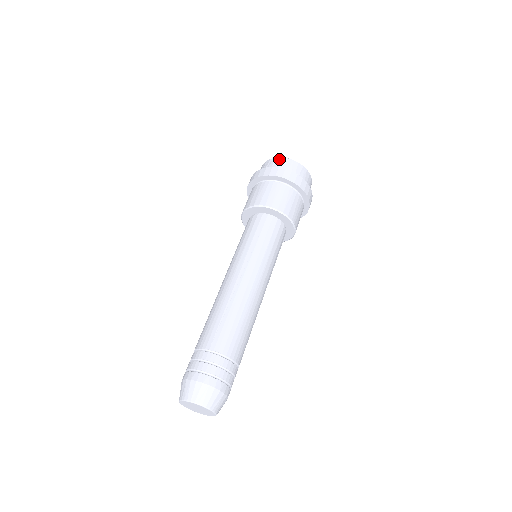
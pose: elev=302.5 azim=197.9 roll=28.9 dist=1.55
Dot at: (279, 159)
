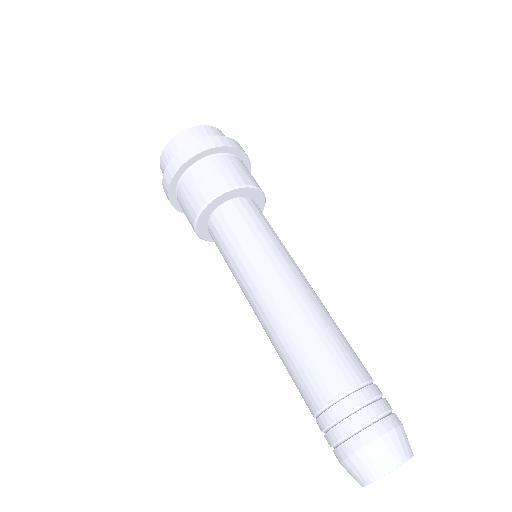
Dot at: (173, 141)
